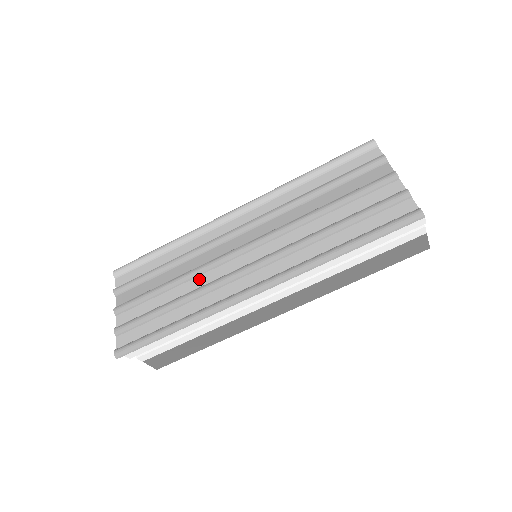
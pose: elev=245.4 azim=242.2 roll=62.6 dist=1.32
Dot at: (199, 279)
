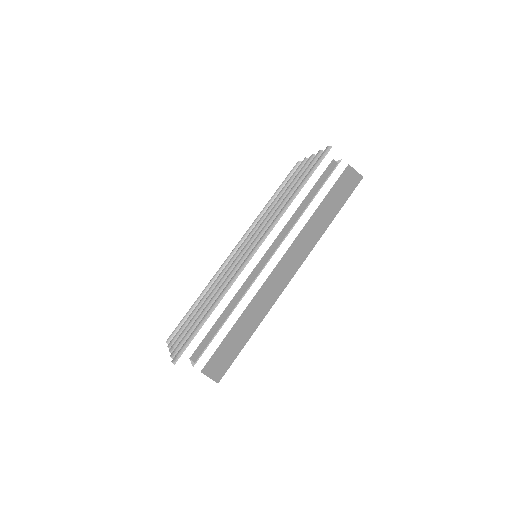
Dot at: occluded
